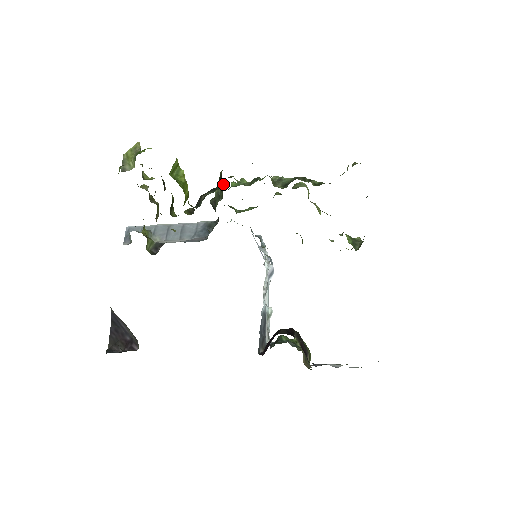
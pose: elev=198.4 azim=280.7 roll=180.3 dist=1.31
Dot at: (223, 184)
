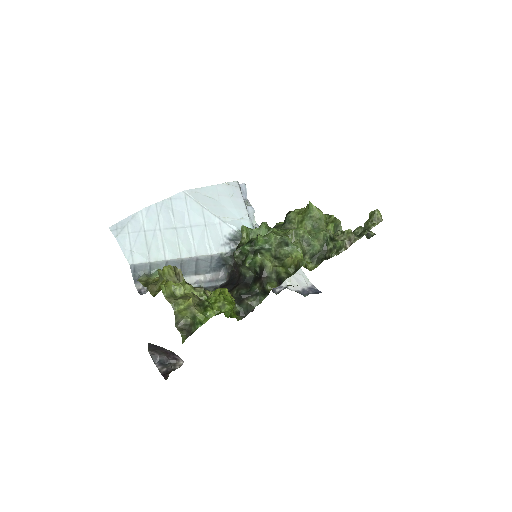
Dot at: (258, 266)
